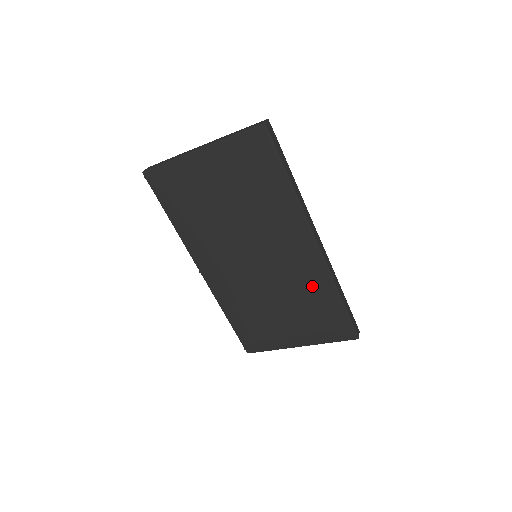
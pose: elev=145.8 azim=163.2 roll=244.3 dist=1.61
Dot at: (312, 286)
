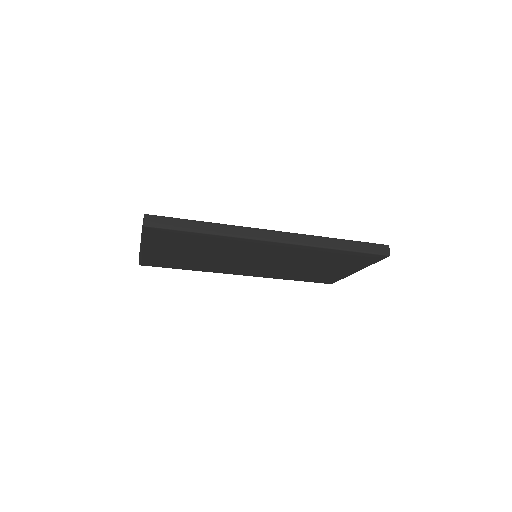
Dot at: (311, 255)
